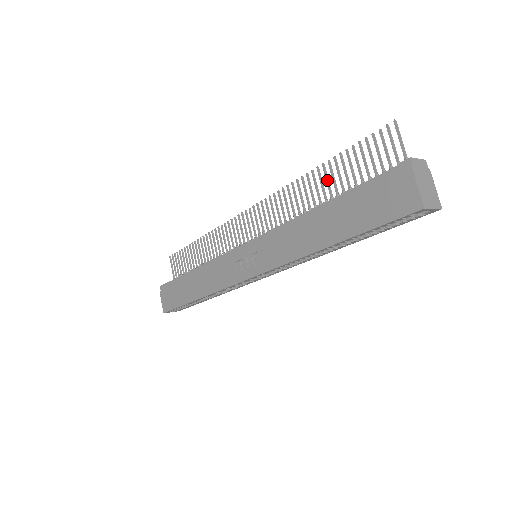
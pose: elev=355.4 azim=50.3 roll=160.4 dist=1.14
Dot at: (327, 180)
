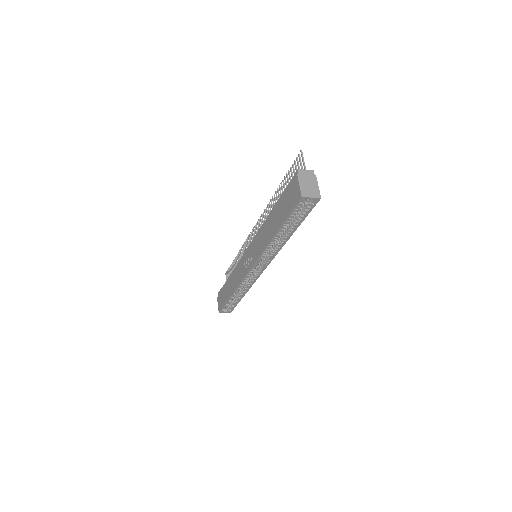
Dot at: (280, 195)
